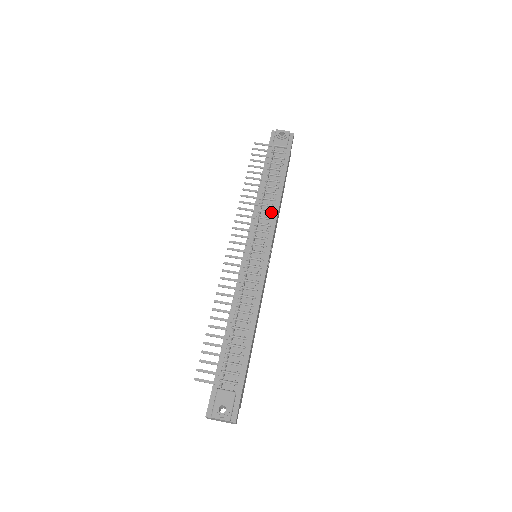
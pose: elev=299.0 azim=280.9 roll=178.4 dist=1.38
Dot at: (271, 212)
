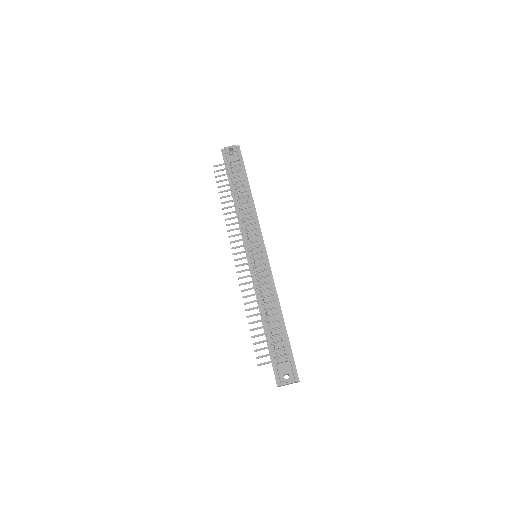
Dot at: (252, 218)
